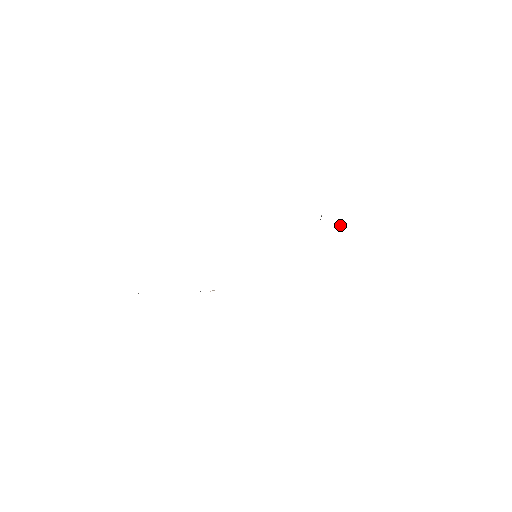
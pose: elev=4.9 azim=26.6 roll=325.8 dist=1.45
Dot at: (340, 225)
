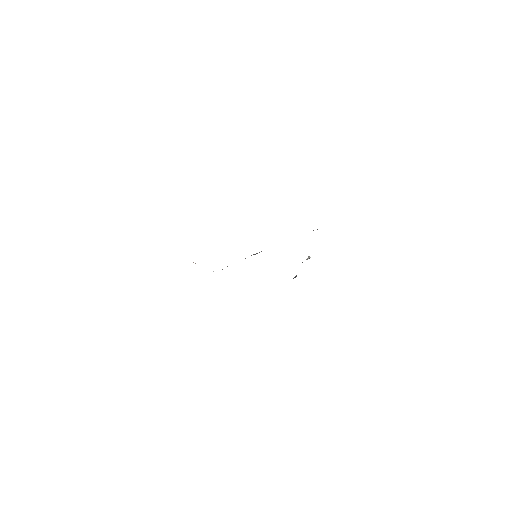
Dot at: (296, 276)
